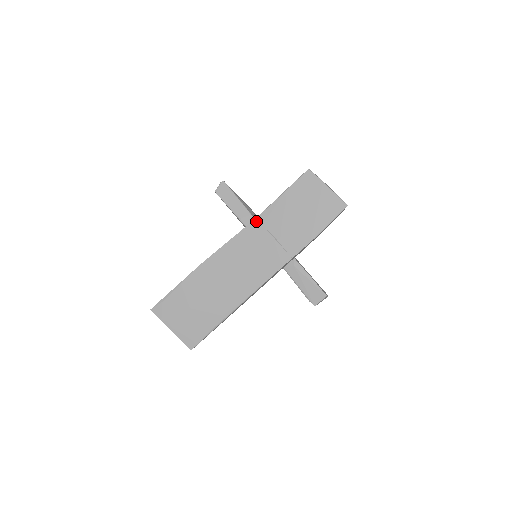
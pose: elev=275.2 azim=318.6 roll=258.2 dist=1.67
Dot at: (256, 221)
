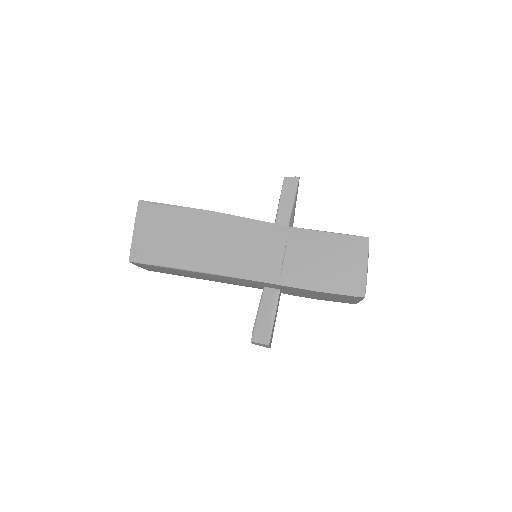
Dot at: (286, 228)
